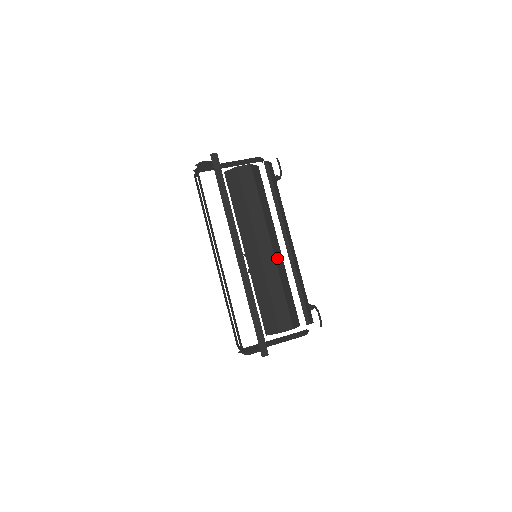
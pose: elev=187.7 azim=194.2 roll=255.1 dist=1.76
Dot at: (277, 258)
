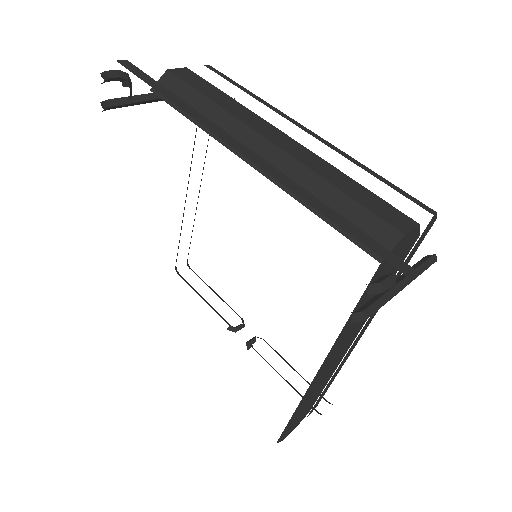
Dot at: occluded
